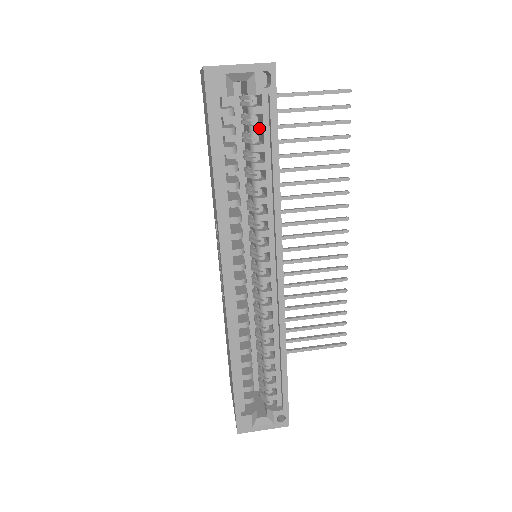
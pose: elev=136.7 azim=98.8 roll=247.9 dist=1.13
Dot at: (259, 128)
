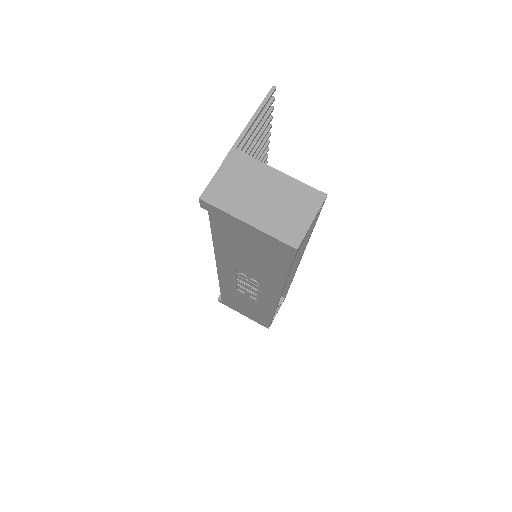
Dot at: occluded
